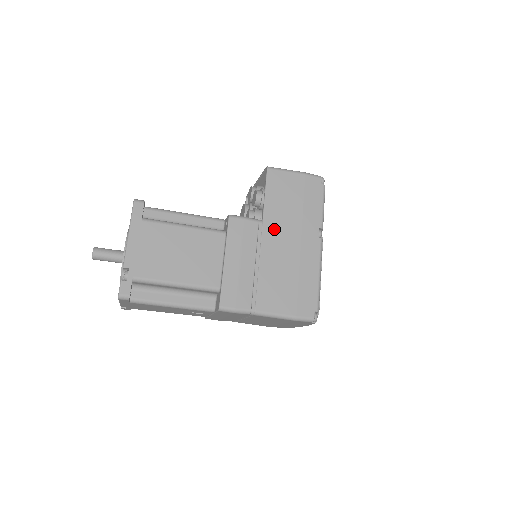
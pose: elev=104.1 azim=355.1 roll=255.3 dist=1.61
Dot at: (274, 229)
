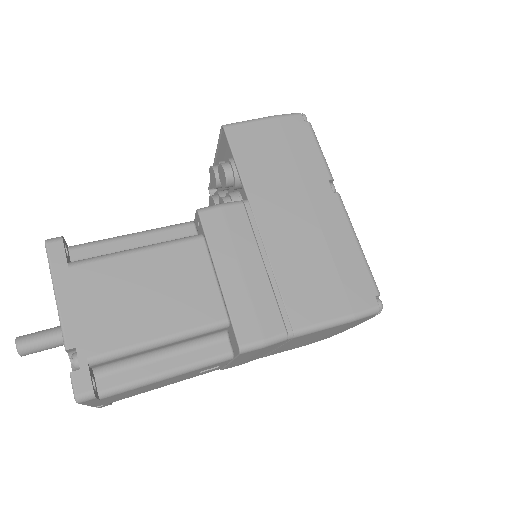
Dot at: (269, 205)
